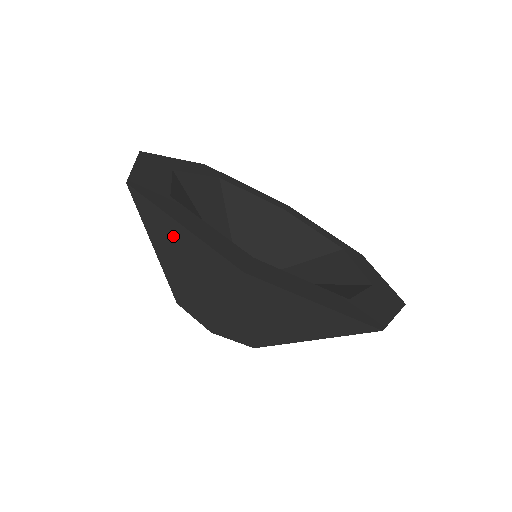
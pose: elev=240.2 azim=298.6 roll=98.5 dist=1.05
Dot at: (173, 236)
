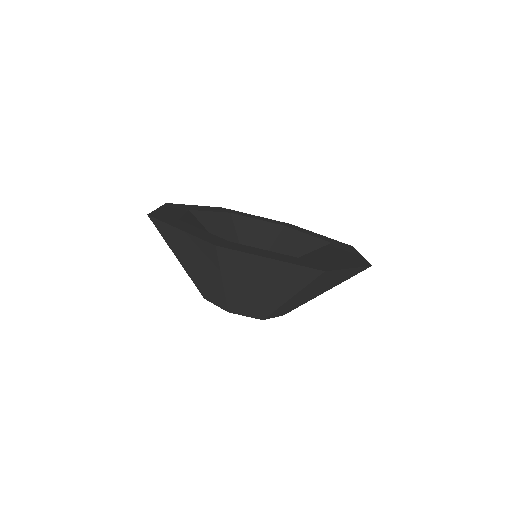
Dot at: (180, 240)
